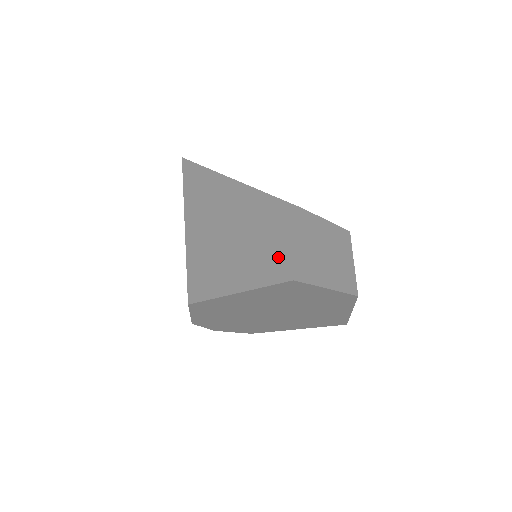
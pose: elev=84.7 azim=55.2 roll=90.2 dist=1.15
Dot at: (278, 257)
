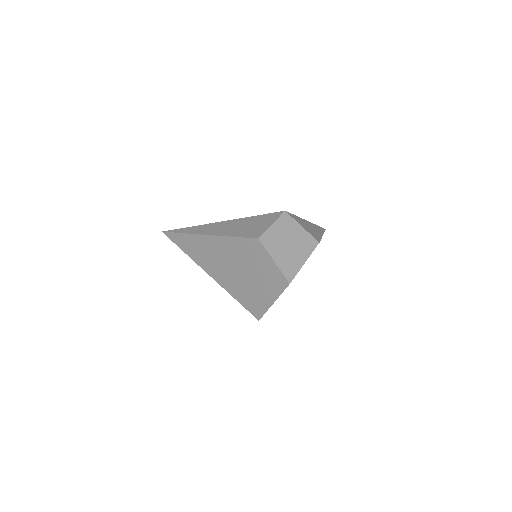
Dot at: (273, 275)
